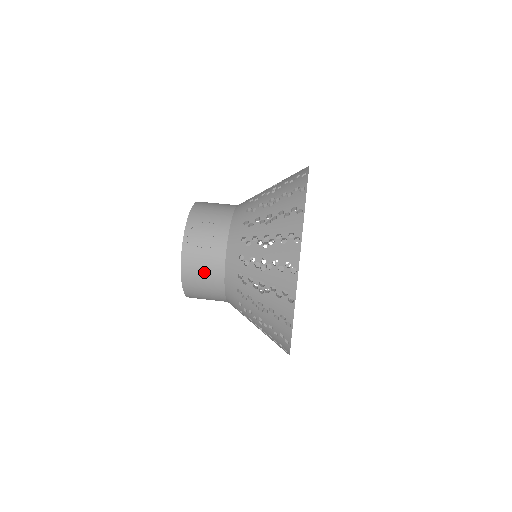
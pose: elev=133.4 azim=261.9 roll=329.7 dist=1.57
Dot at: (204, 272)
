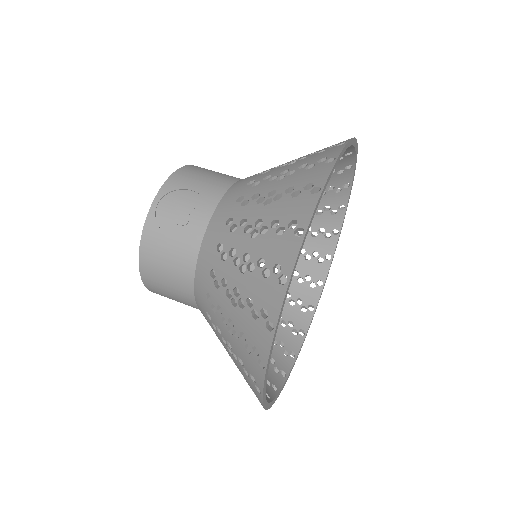
Dot at: (169, 259)
